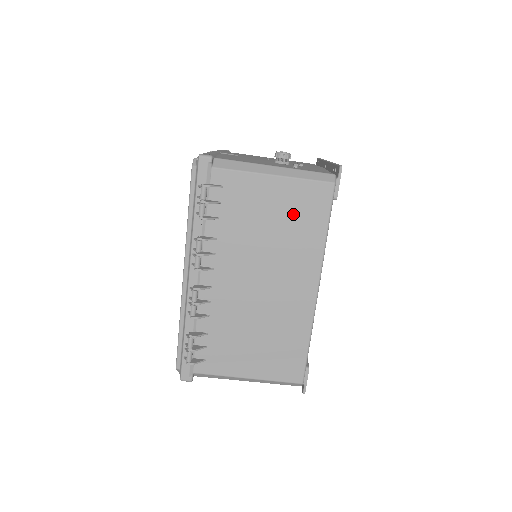
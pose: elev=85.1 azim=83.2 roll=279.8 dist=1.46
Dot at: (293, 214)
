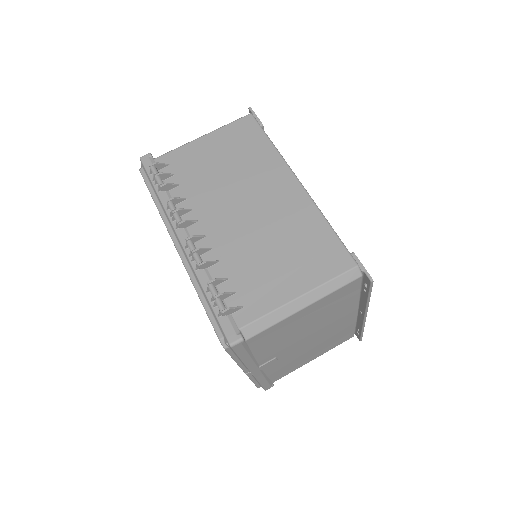
Dot at: (235, 147)
